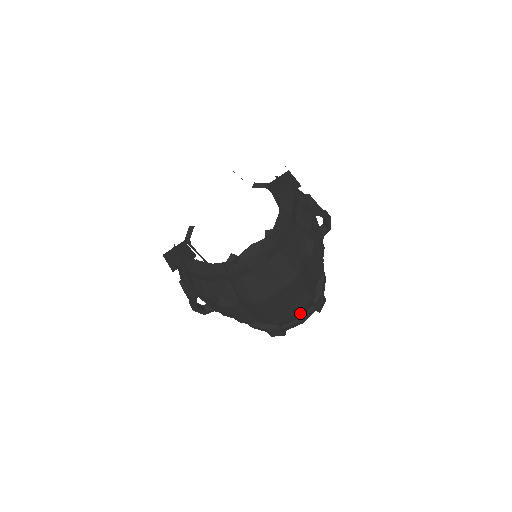
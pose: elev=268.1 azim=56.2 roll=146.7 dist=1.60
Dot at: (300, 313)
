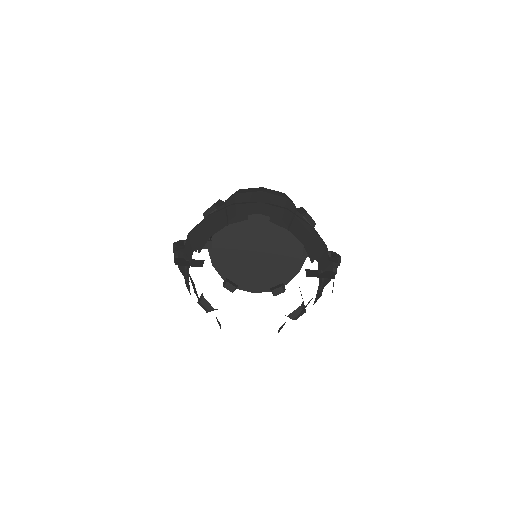
Dot at: occluded
